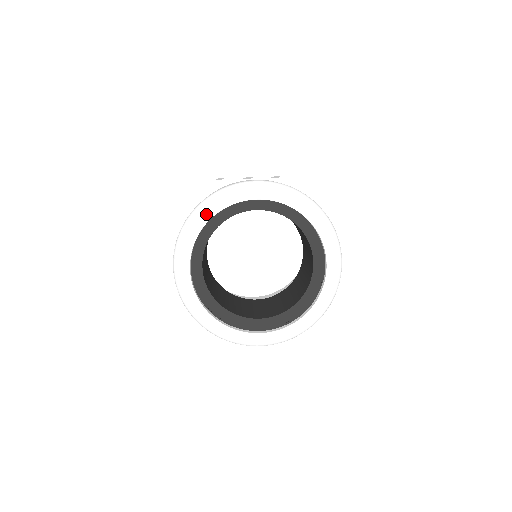
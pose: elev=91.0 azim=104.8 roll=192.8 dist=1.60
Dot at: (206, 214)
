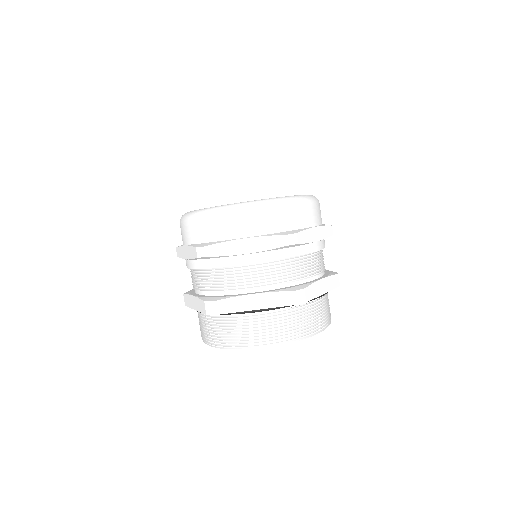
Dot at: occluded
